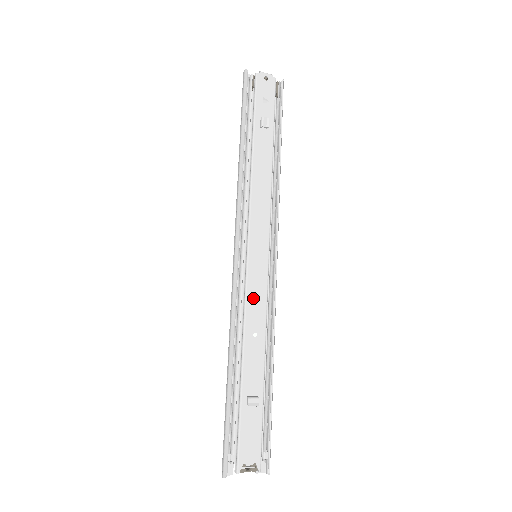
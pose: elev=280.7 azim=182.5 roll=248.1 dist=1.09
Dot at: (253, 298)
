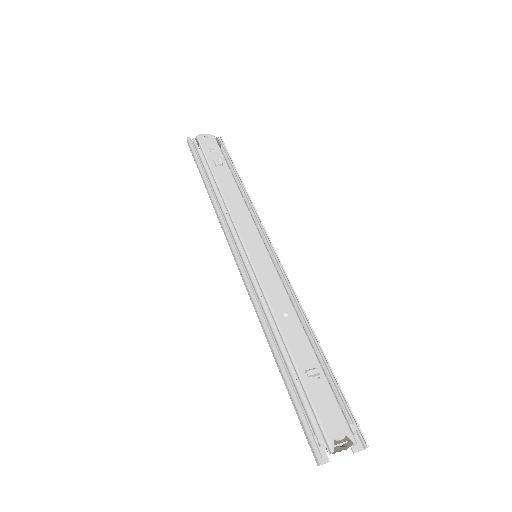
Dot at: (269, 286)
